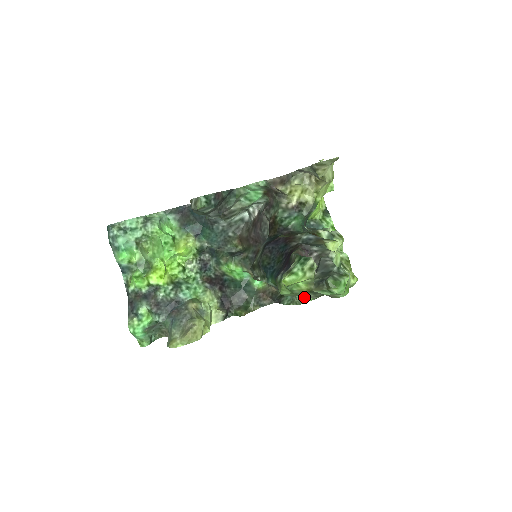
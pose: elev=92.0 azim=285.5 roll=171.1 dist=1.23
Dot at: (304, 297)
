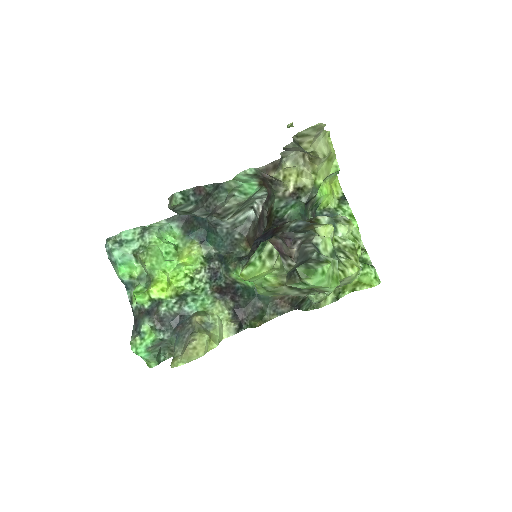
Dot at: (319, 299)
